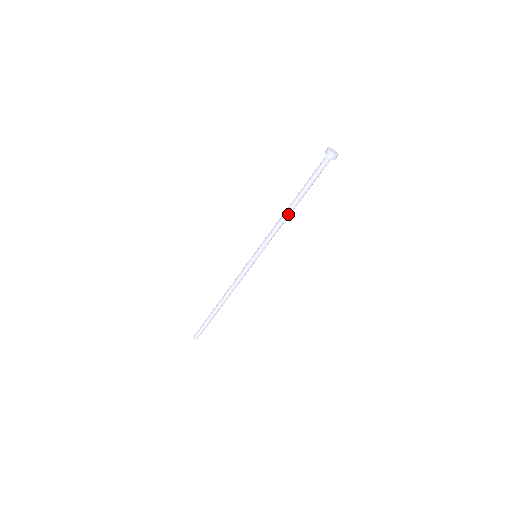
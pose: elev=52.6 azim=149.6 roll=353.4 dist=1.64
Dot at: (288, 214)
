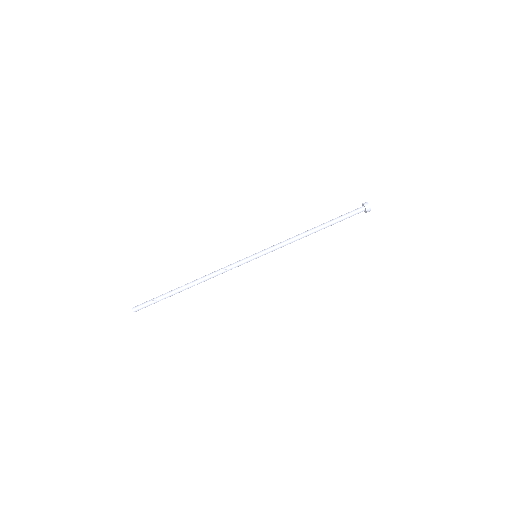
Dot at: (308, 234)
